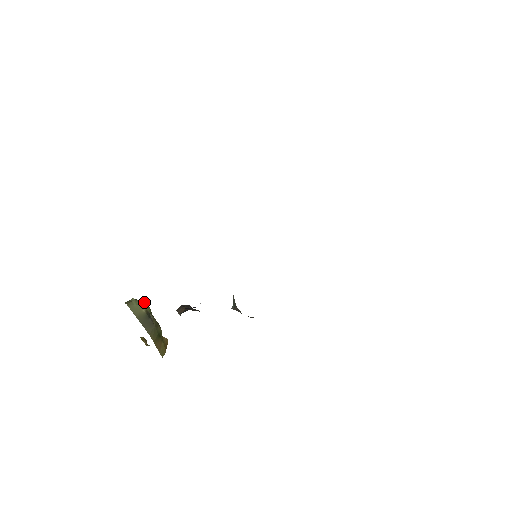
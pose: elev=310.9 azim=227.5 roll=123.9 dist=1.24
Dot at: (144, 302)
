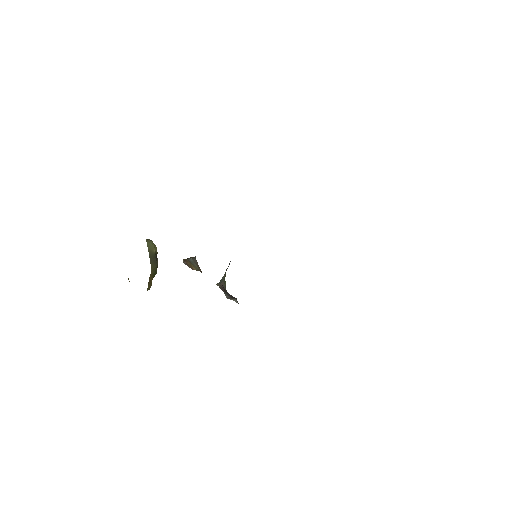
Dot at: occluded
